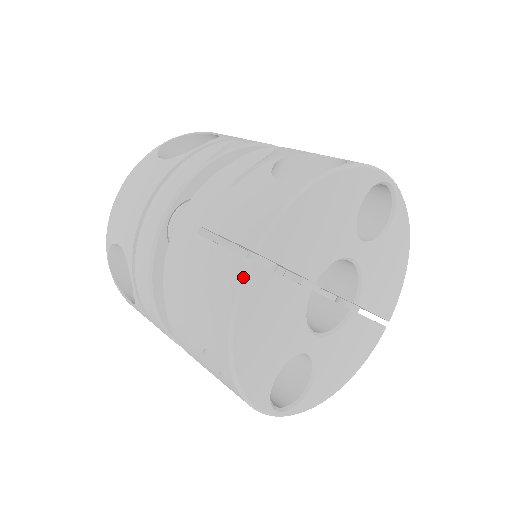
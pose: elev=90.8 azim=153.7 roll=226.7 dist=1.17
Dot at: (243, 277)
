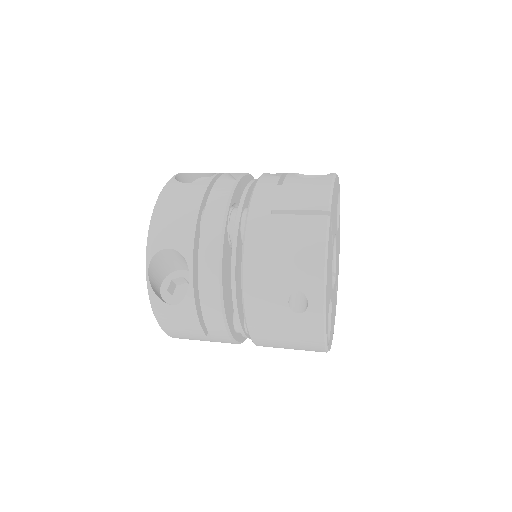
Dot at: (328, 226)
